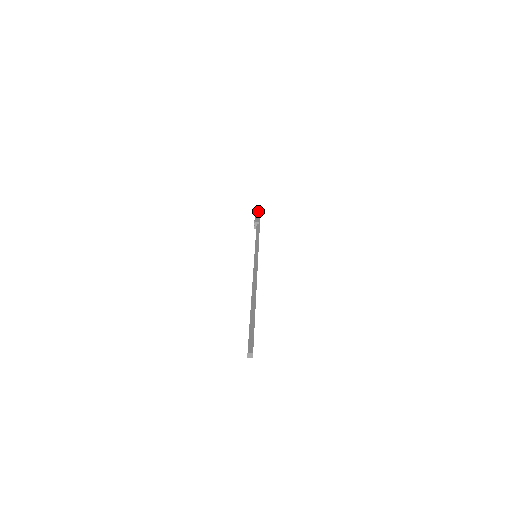
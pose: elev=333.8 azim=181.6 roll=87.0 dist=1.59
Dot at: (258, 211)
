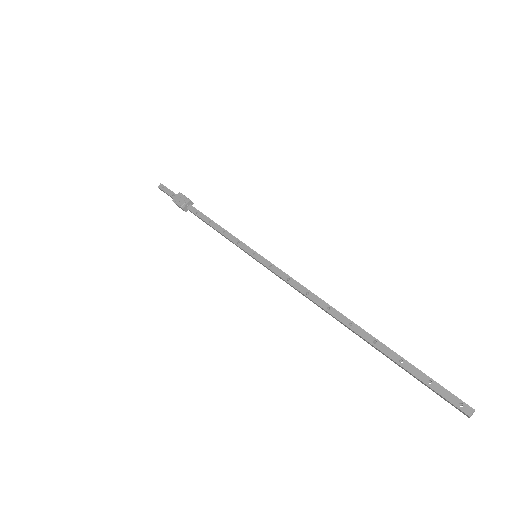
Dot at: occluded
